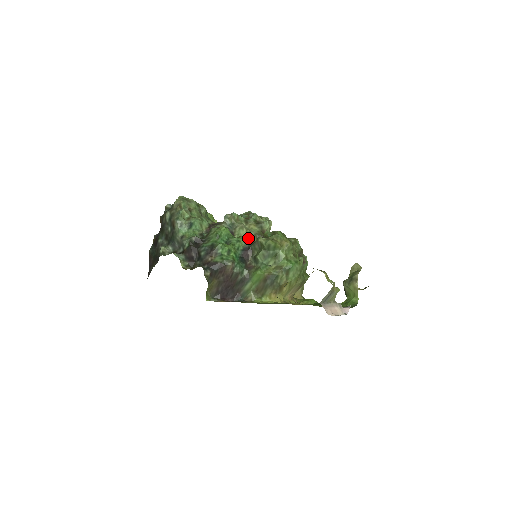
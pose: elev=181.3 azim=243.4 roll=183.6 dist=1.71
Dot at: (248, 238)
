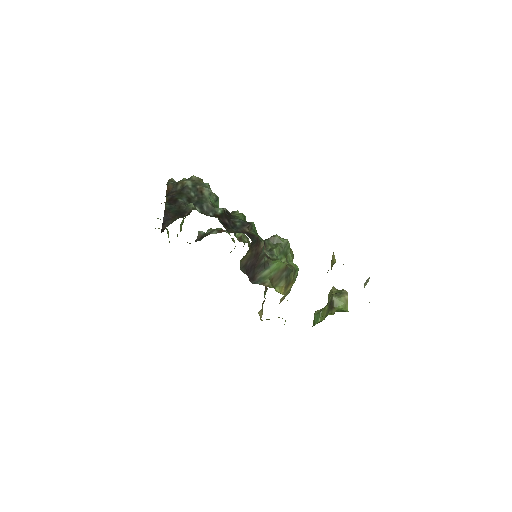
Dot at: (245, 240)
